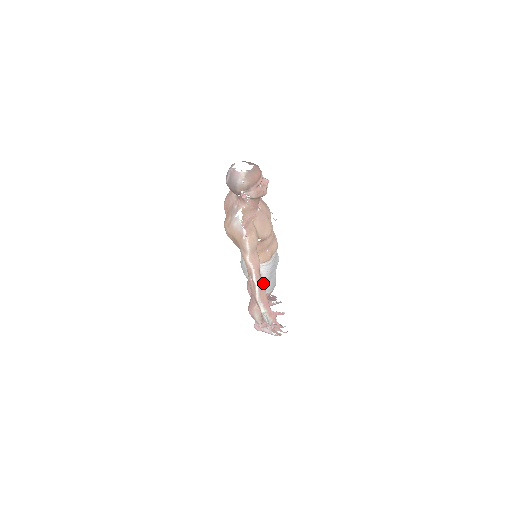
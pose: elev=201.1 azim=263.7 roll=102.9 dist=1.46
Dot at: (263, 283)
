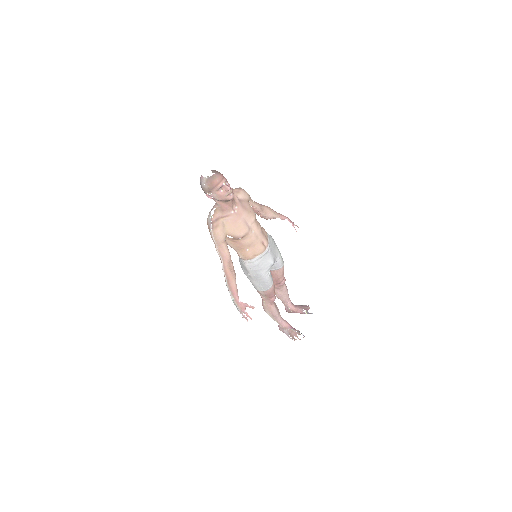
Dot at: (232, 274)
